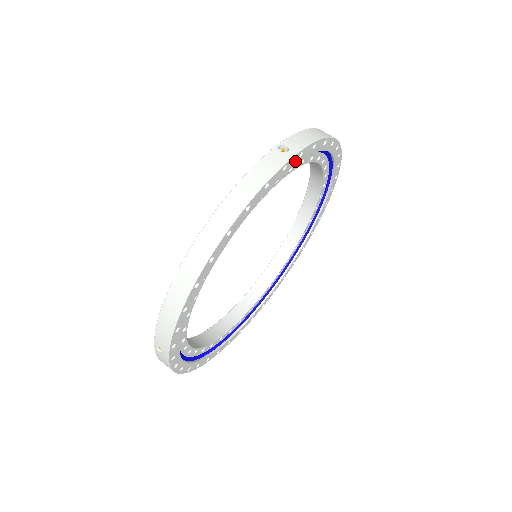
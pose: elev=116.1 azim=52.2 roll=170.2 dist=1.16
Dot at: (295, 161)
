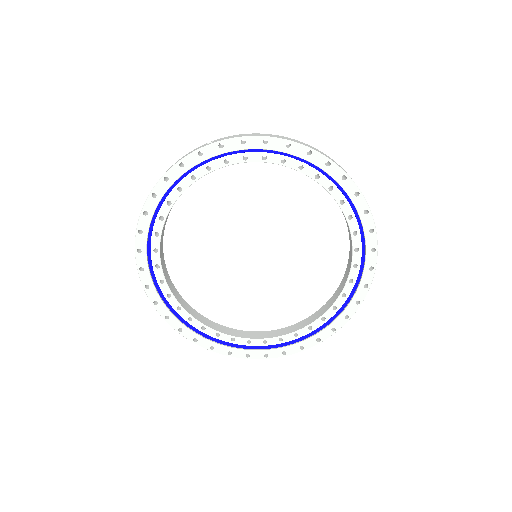
Dot at: (216, 151)
